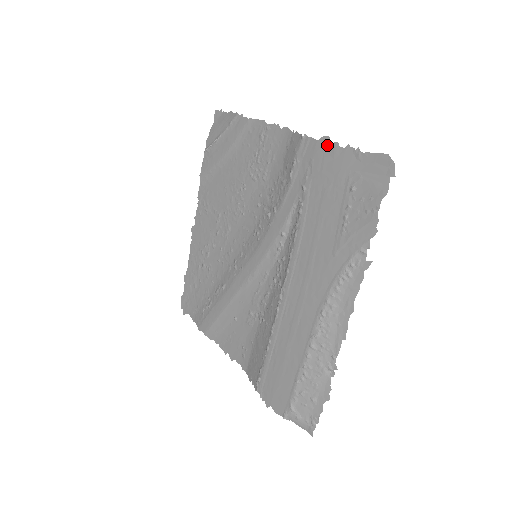
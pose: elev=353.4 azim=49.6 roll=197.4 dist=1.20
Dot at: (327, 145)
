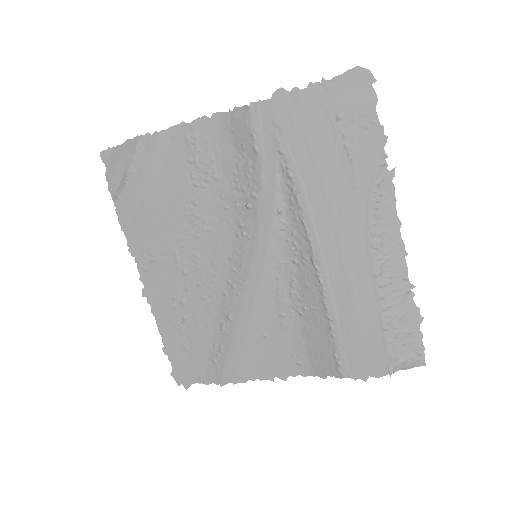
Dot at: (285, 96)
